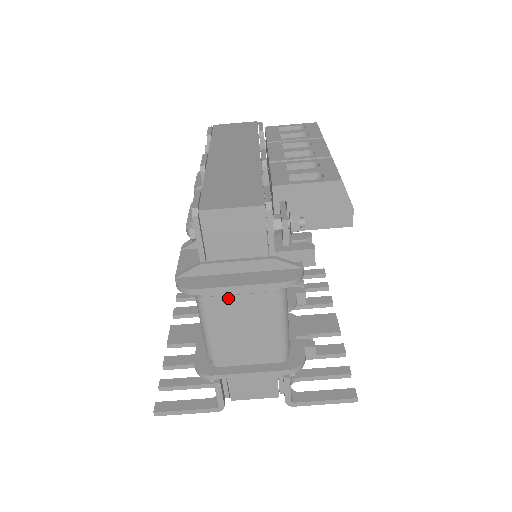
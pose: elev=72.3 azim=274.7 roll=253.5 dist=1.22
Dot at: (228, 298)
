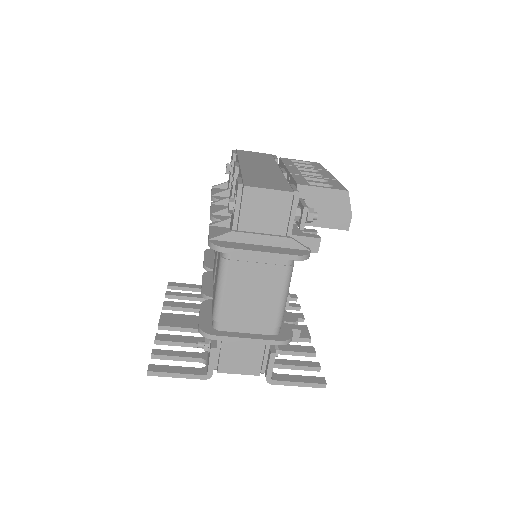
Dot at: (248, 264)
